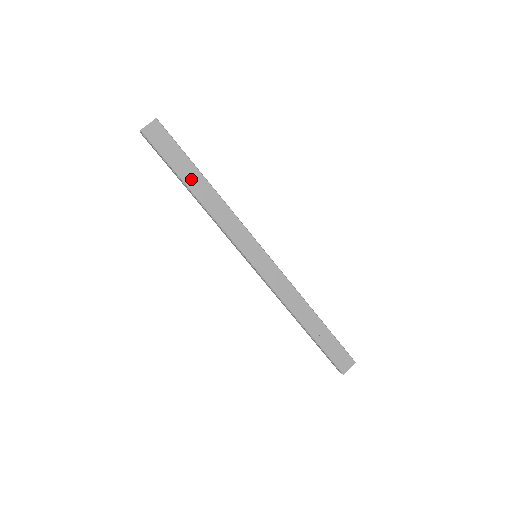
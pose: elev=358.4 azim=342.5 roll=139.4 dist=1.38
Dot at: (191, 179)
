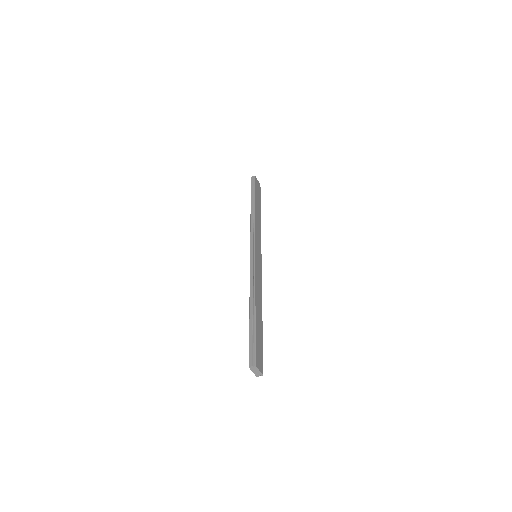
Dot at: (258, 205)
